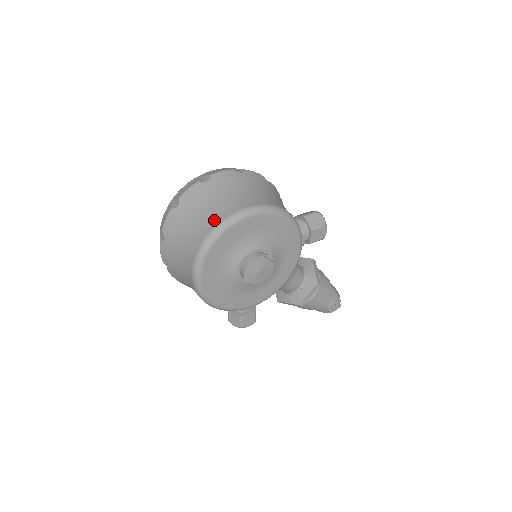
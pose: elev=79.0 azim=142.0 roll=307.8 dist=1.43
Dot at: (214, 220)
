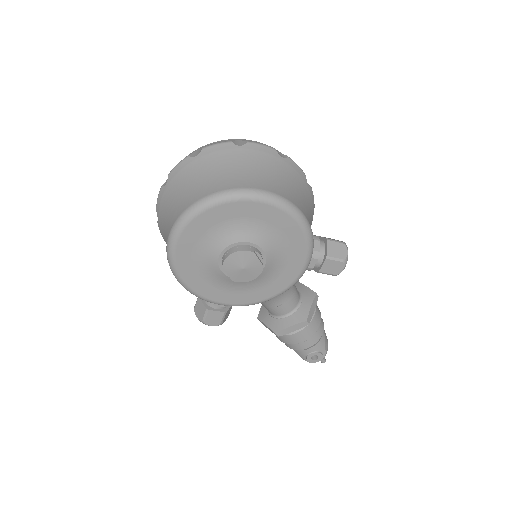
Dot at: (221, 185)
